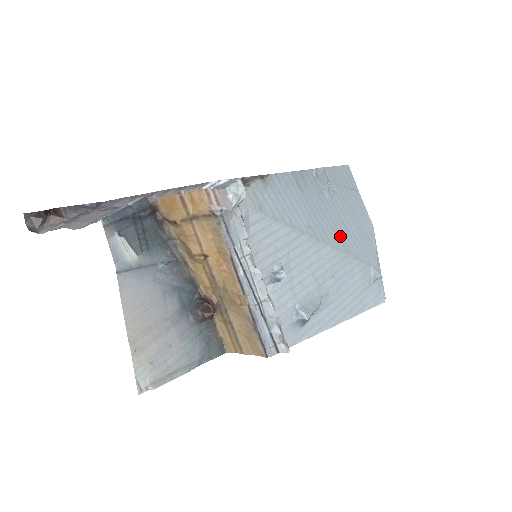
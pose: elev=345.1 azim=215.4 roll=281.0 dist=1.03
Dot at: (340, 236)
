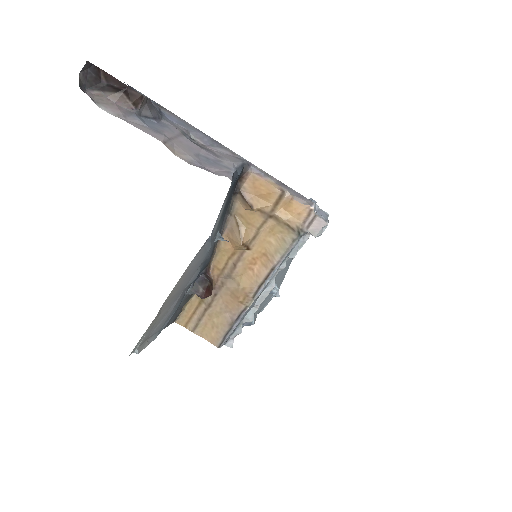
Dot at: occluded
